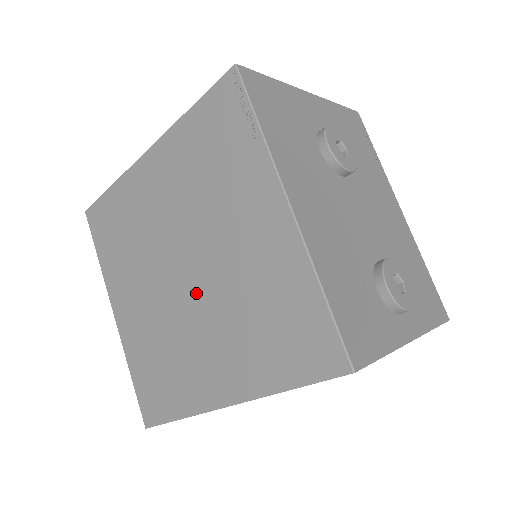
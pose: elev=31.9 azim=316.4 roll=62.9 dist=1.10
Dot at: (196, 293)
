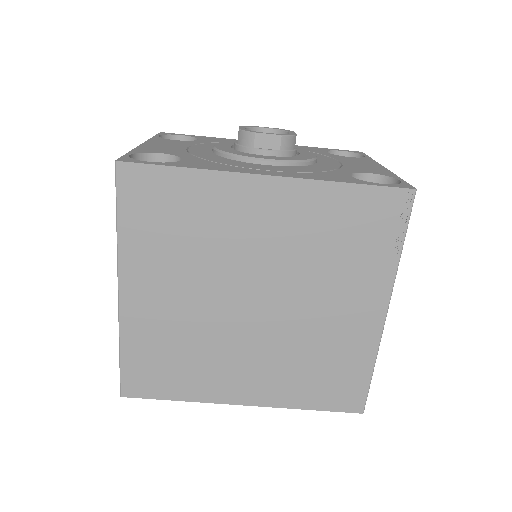
Dot at: (259, 324)
